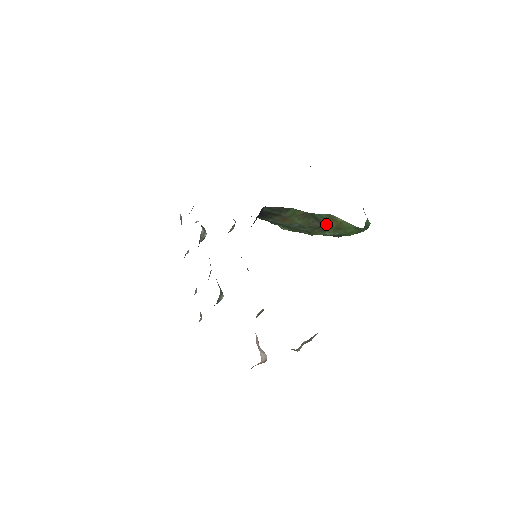
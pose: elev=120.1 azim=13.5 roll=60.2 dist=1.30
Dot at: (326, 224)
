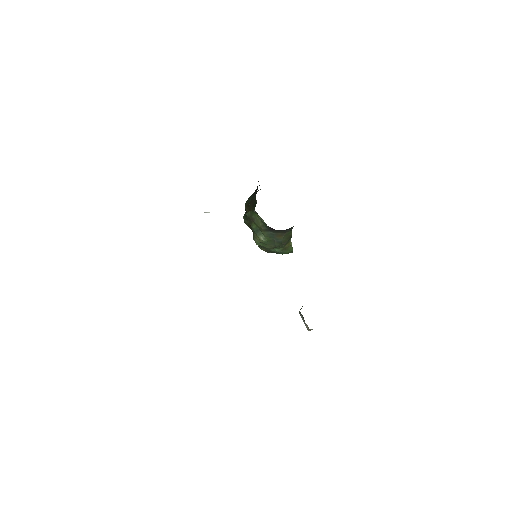
Dot at: occluded
